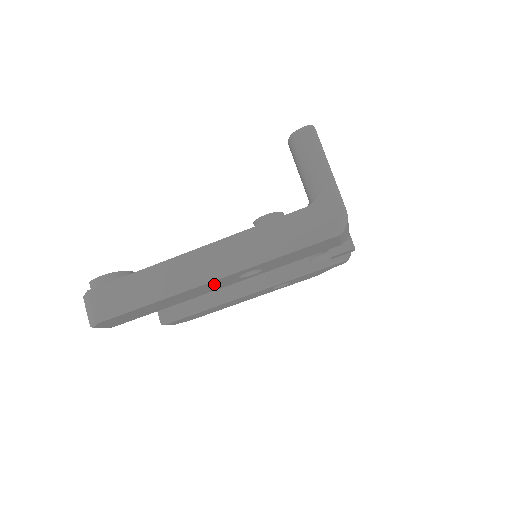
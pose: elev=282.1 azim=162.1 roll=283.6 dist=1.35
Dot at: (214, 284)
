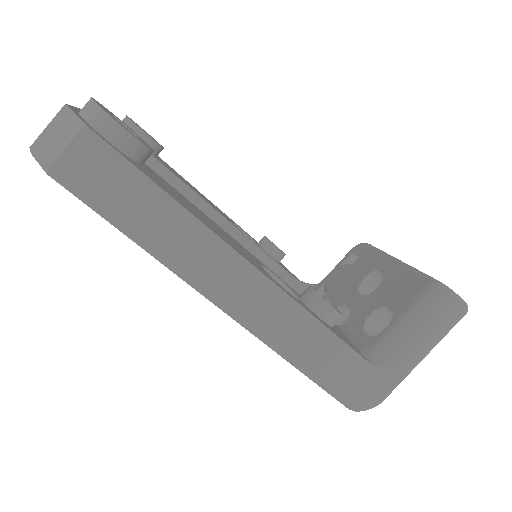
Dot at: occluded
